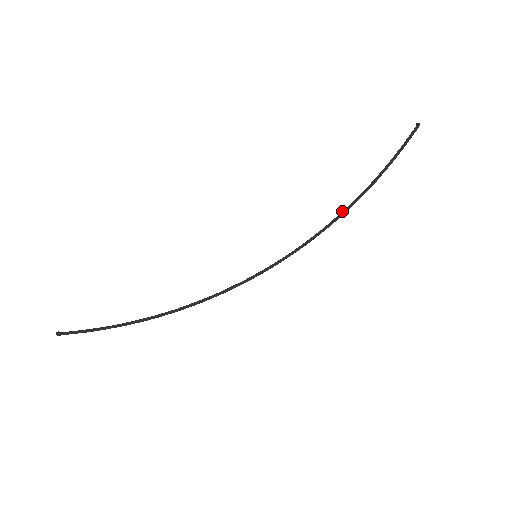
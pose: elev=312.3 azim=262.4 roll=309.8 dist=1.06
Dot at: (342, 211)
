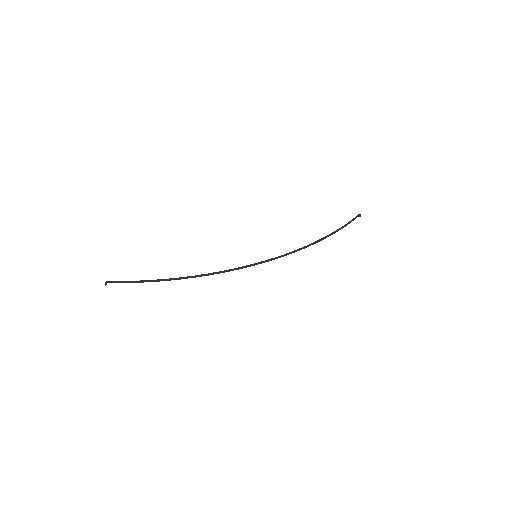
Dot at: (316, 242)
